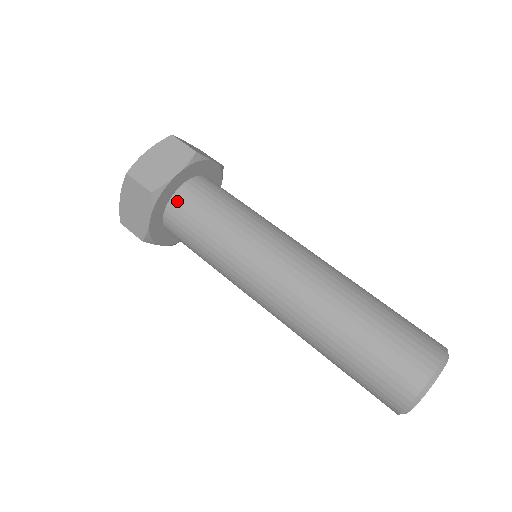
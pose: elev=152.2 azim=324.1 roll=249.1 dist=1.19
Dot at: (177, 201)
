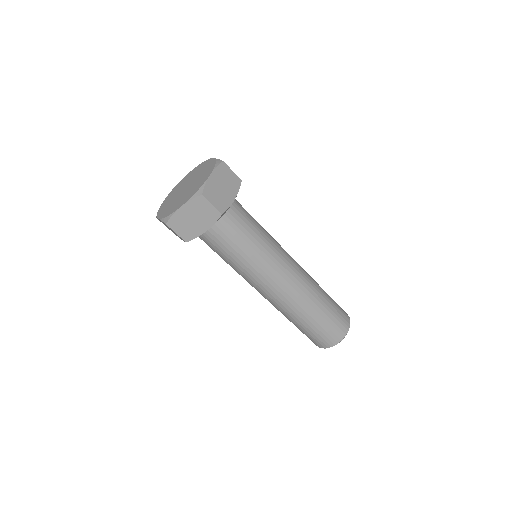
Dot at: (204, 234)
